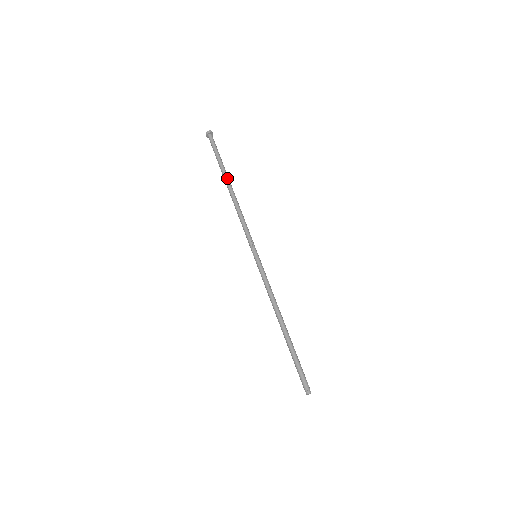
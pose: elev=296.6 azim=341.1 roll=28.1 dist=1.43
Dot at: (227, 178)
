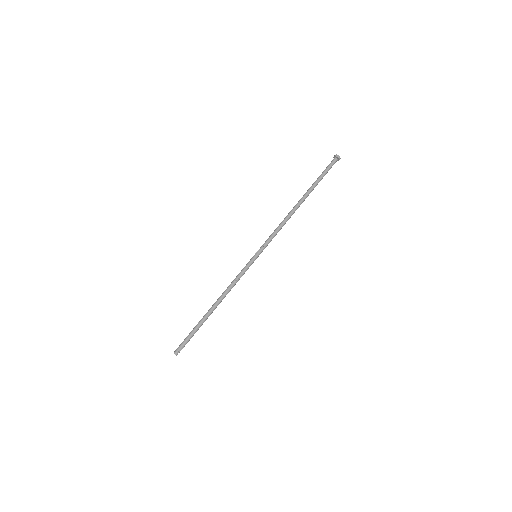
Dot at: (306, 195)
